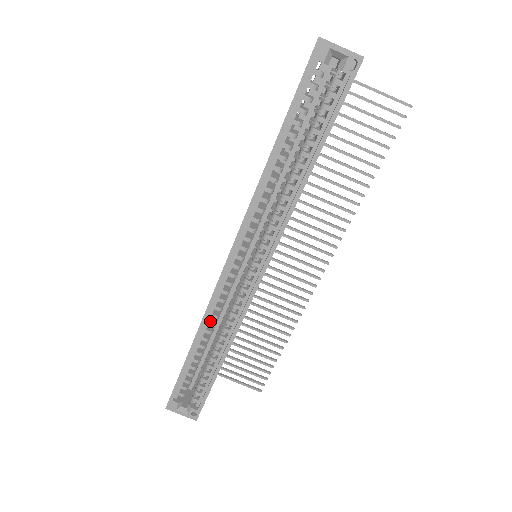
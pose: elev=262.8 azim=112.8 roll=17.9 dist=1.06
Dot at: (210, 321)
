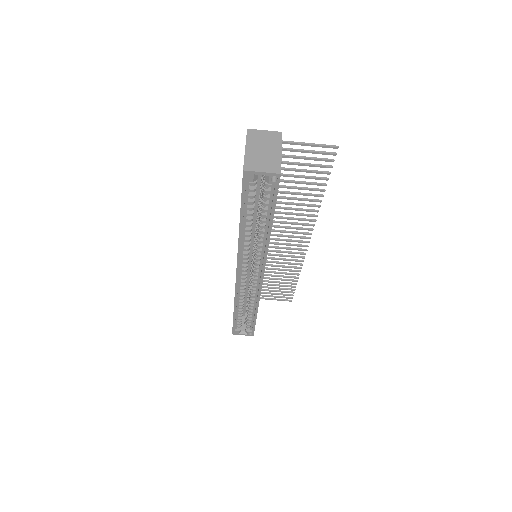
Dot at: (240, 297)
